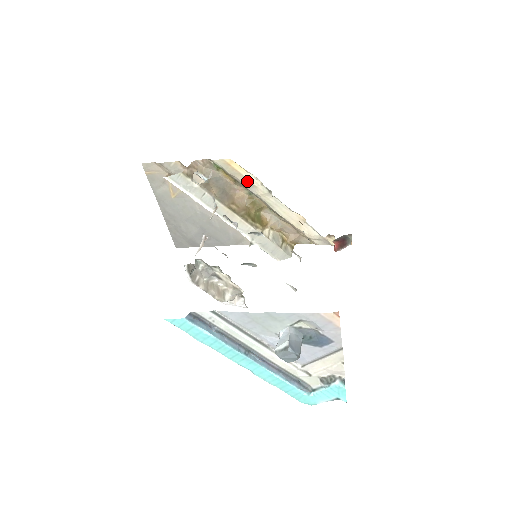
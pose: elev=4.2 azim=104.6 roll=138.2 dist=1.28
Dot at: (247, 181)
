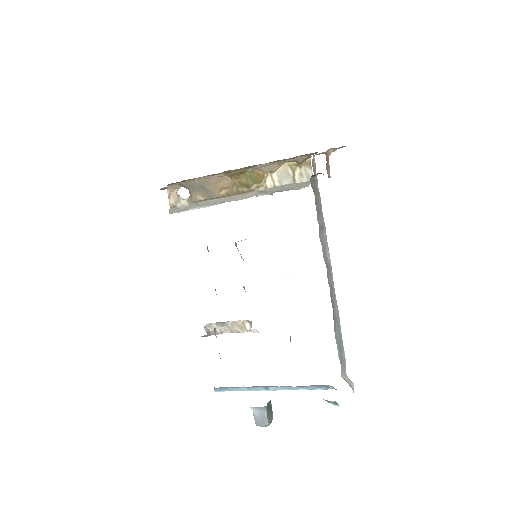
Dot at: occluded
